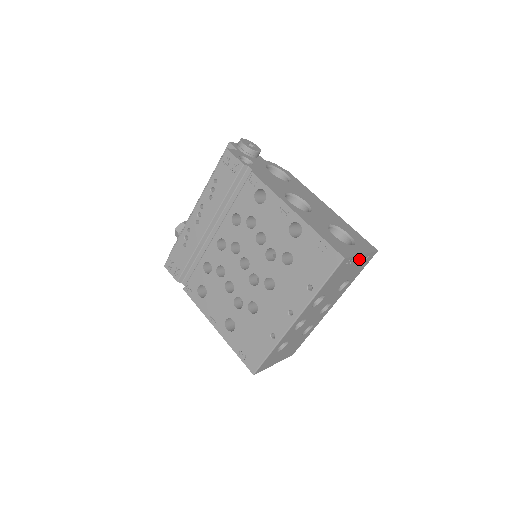
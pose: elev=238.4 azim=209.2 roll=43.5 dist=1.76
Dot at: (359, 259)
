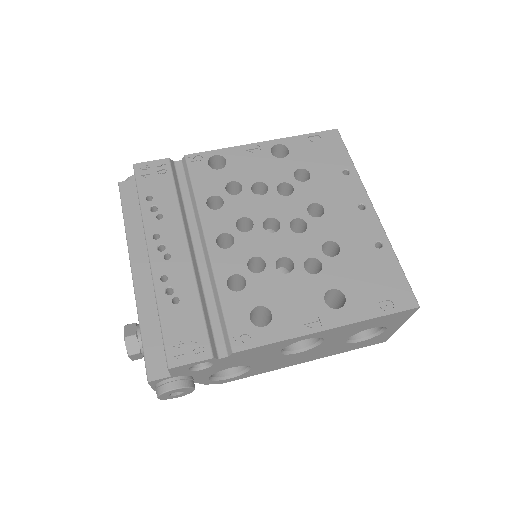
Dot at: occluded
